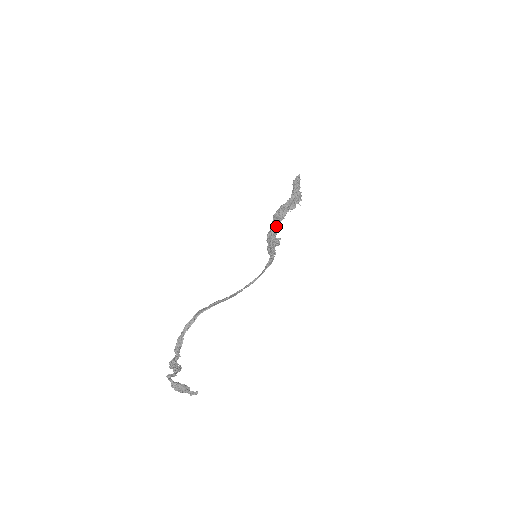
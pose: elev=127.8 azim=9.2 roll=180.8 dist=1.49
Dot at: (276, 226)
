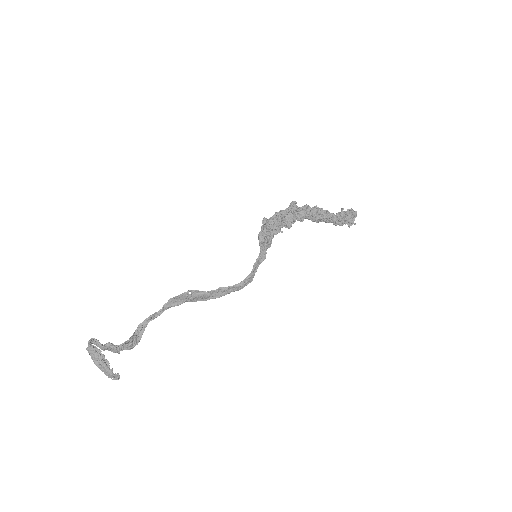
Dot at: (286, 226)
